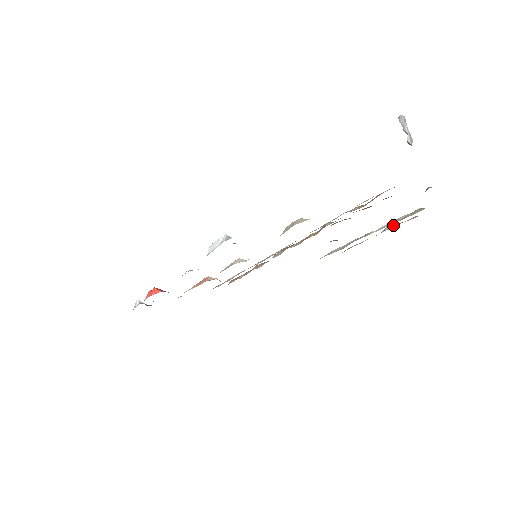
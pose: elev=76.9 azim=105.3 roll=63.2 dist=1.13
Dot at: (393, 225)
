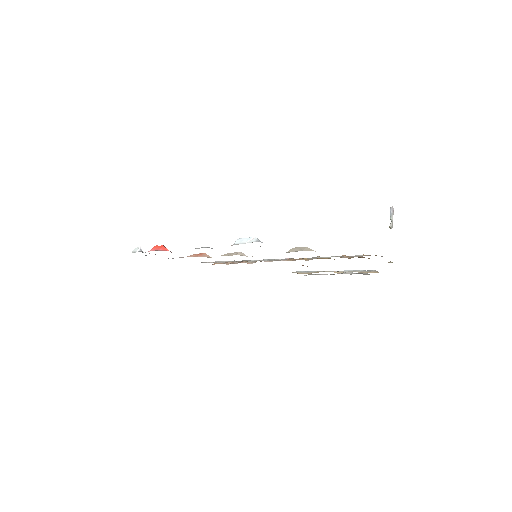
Dot at: (349, 272)
